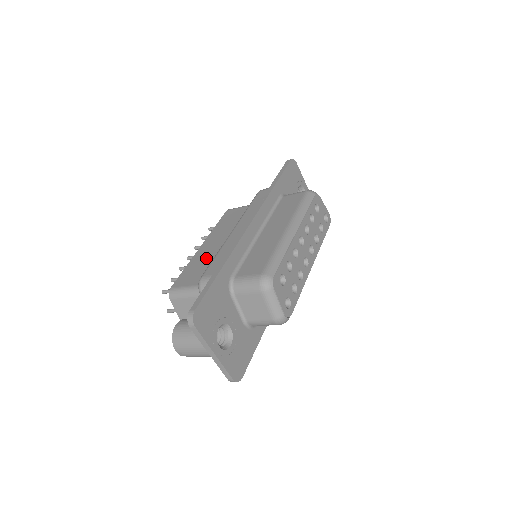
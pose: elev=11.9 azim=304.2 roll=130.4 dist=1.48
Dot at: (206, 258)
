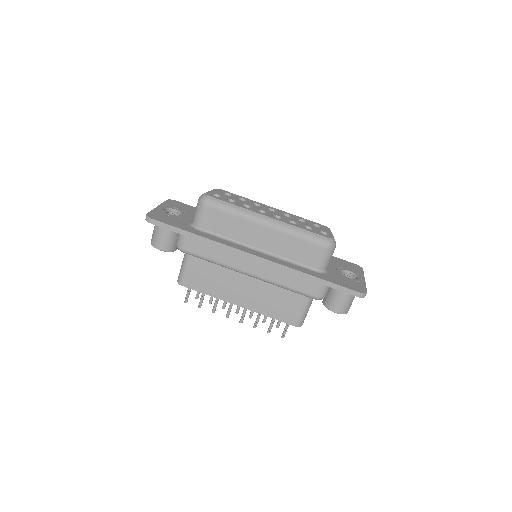
Dot at: occluded
